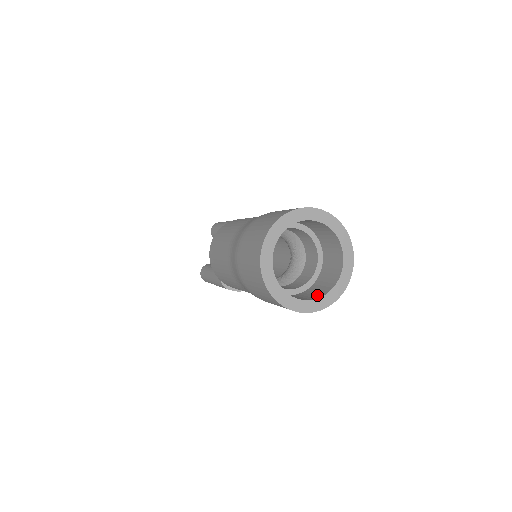
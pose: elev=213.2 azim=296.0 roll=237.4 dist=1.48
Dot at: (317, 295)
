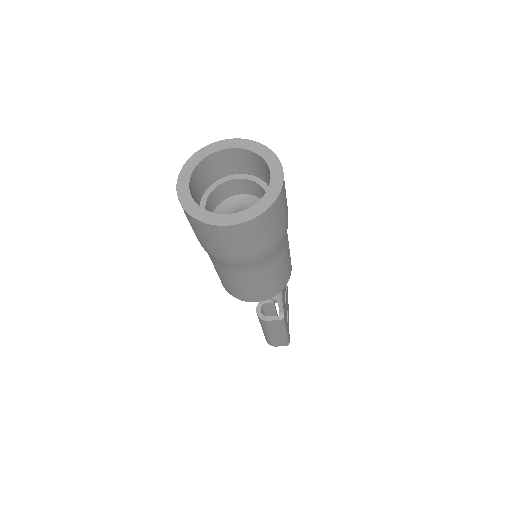
Dot at: occluded
